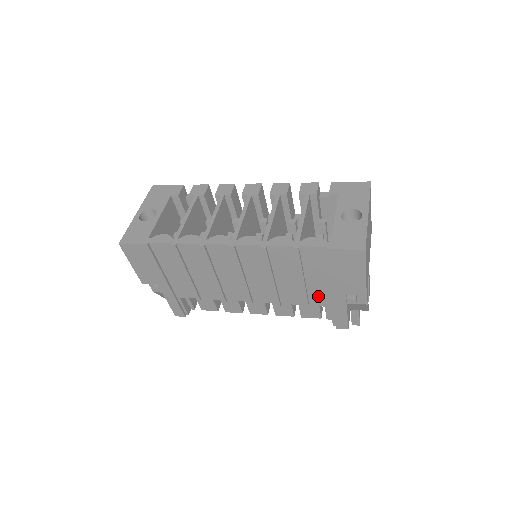
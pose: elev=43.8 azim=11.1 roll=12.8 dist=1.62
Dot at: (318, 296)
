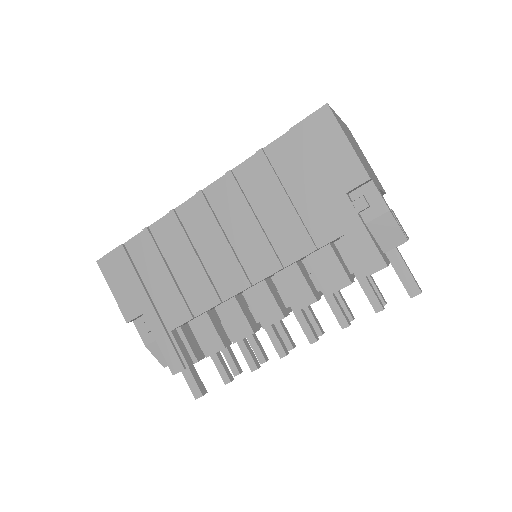
Dot at: (319, 223)
